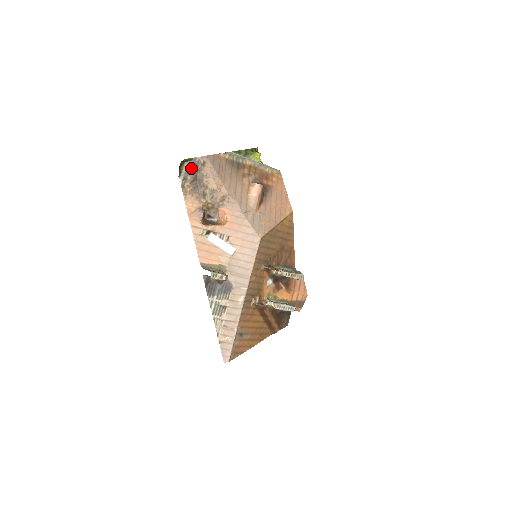
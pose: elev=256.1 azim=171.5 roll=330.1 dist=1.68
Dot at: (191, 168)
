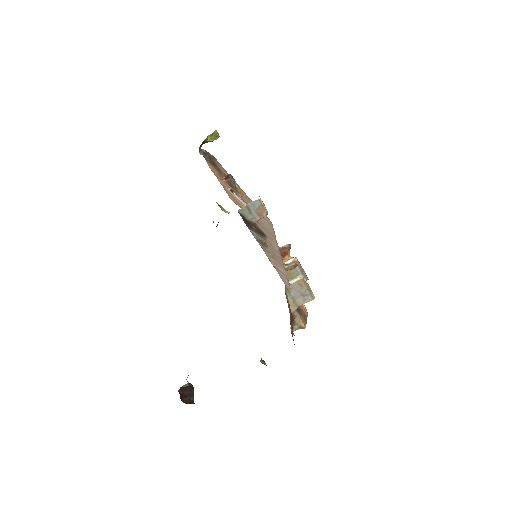
Dot at: (207, 154)
